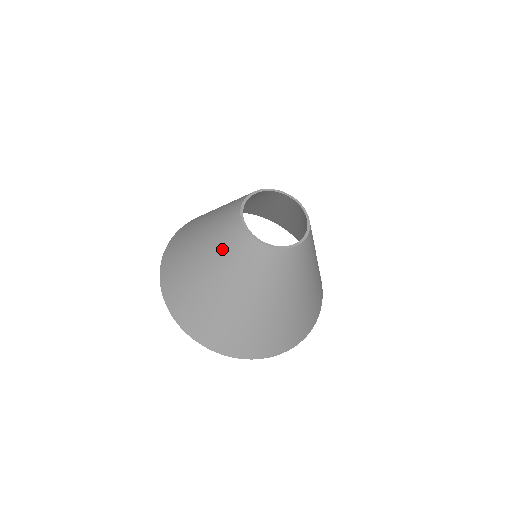
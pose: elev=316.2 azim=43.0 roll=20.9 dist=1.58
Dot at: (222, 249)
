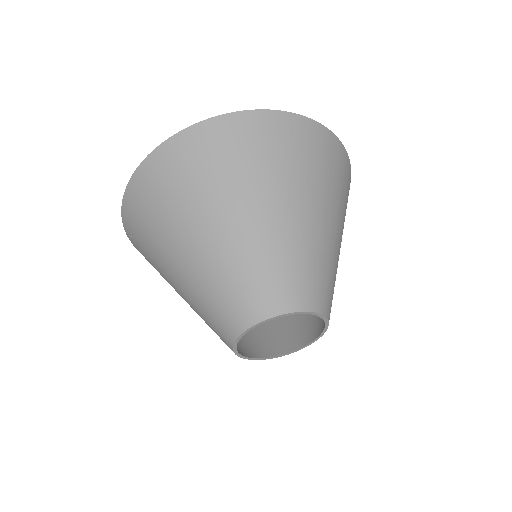
Dot at: (201, 315)
